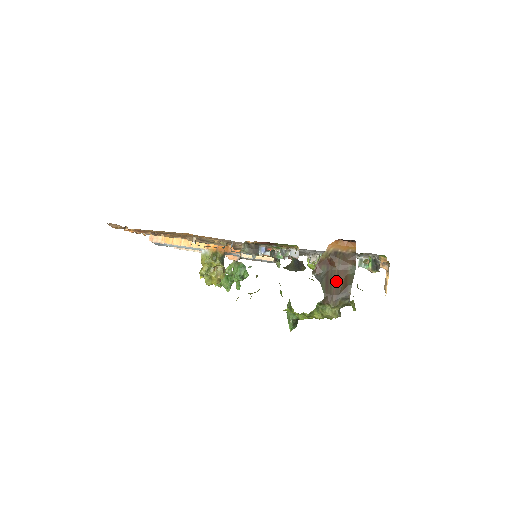
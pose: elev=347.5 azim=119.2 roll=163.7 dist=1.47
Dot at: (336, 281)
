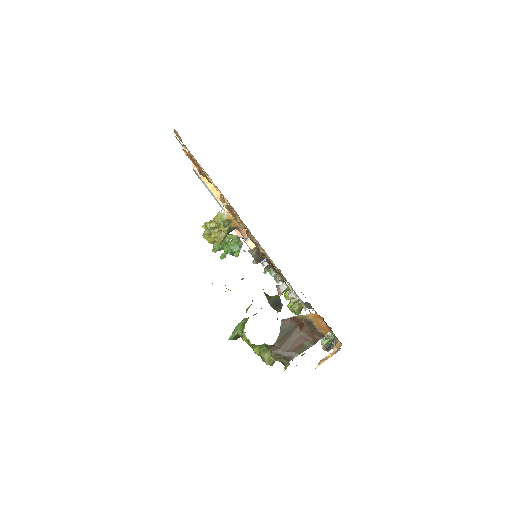
Dot at: (292, 341)
